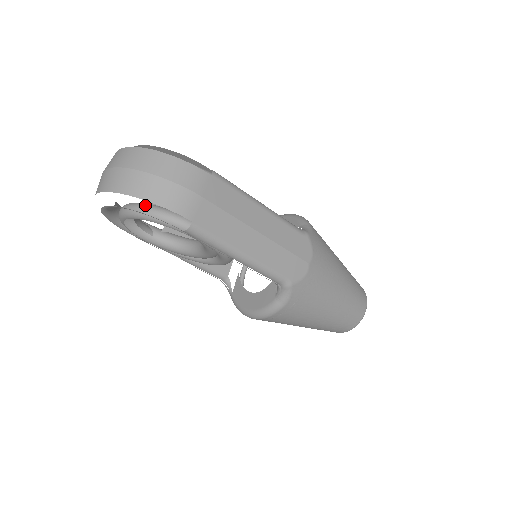
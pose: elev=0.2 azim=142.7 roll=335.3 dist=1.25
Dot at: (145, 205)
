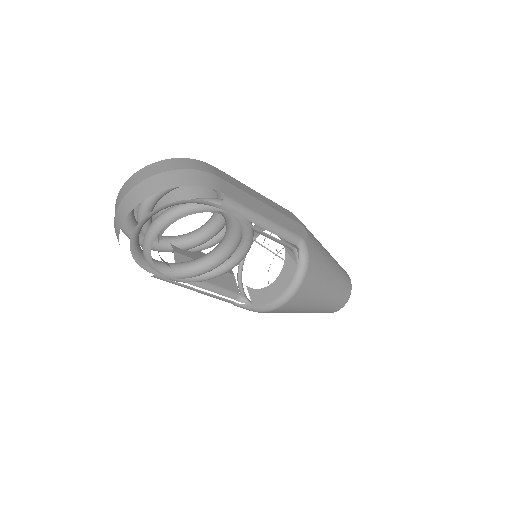
Dot at: occluded
